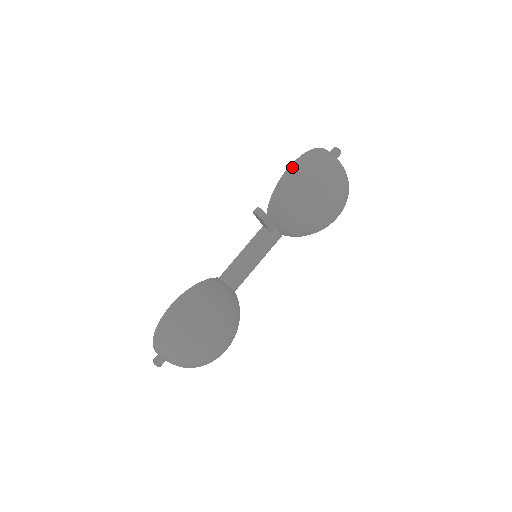
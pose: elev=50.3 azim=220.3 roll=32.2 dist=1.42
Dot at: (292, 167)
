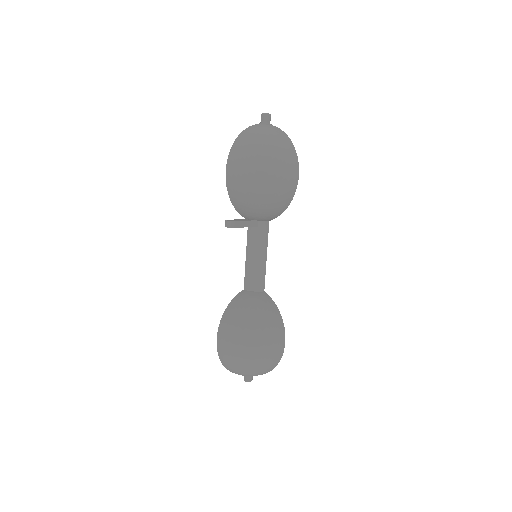
Dot at: (228, 169)
